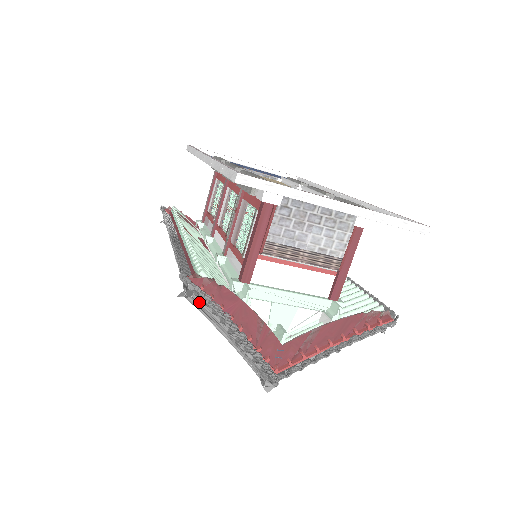
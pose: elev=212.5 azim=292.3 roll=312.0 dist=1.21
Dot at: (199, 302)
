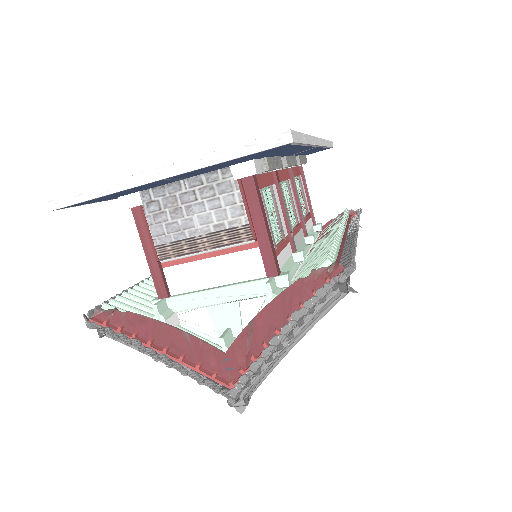
Dot at: occluded
